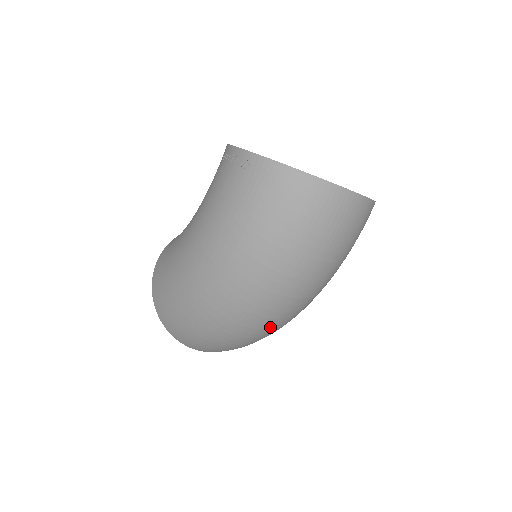
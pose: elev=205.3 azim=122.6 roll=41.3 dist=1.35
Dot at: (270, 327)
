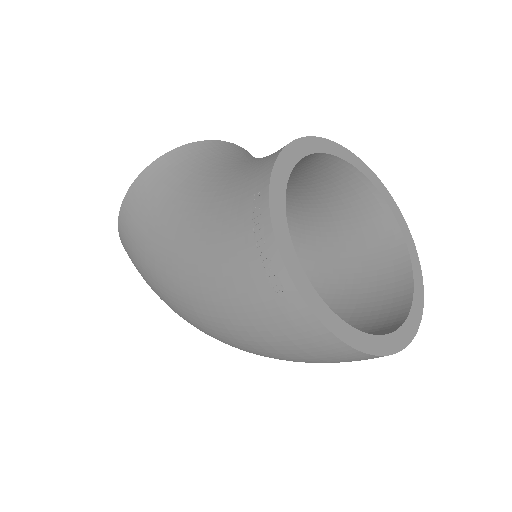
Dot at: occluded
